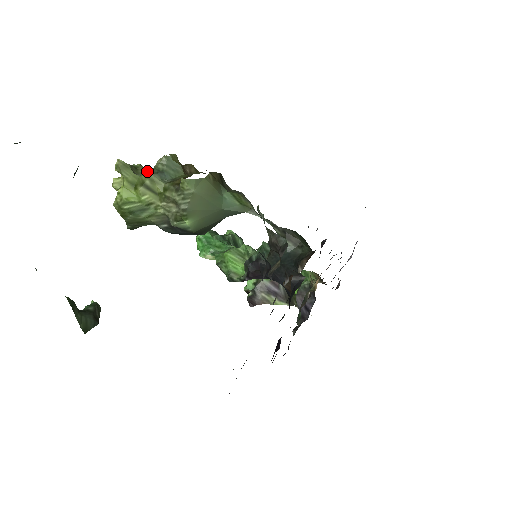
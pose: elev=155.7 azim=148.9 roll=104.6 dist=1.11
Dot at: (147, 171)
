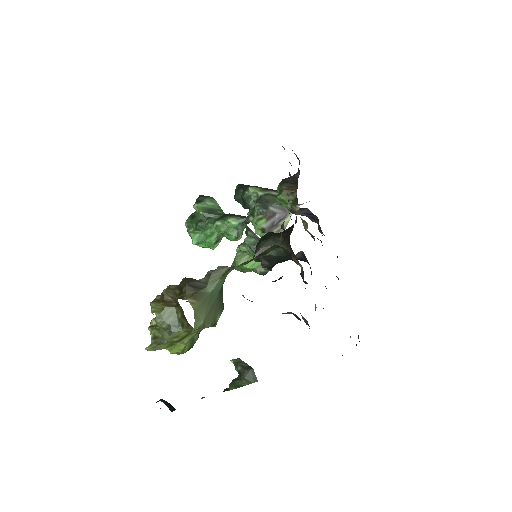
Dot at: (164, 335)
